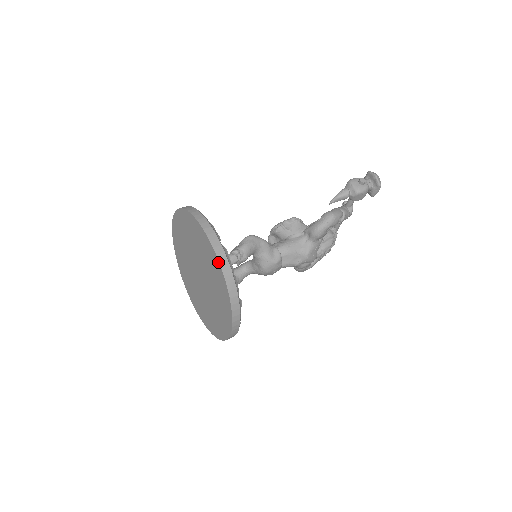
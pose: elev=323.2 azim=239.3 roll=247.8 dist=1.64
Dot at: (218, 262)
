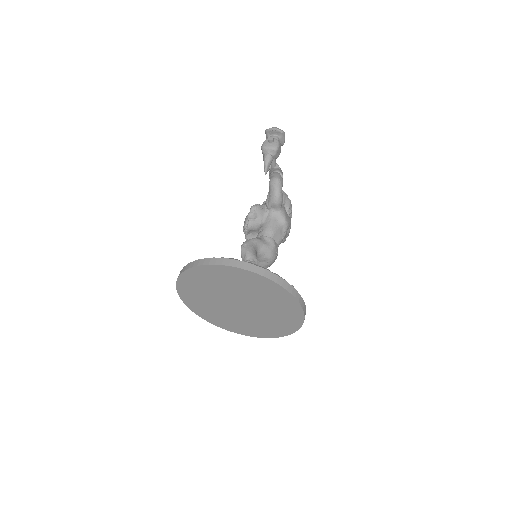
Dot at: (256, 275)
